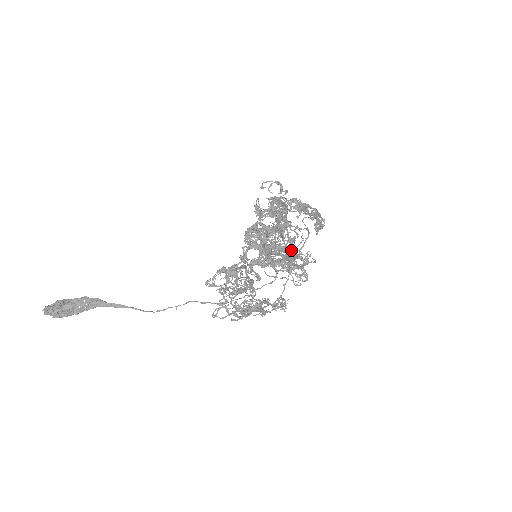
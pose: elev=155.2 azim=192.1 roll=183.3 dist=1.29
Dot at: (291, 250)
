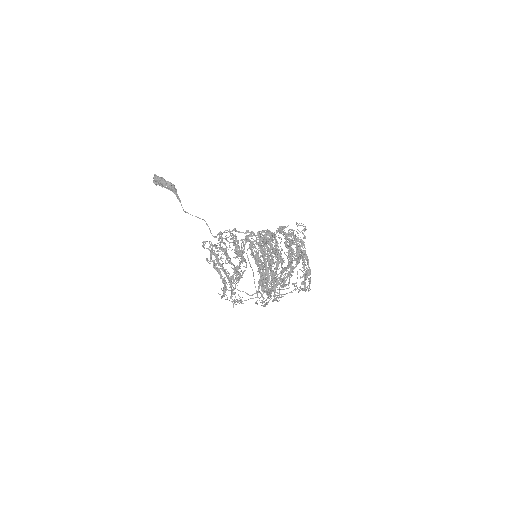
Dot at: (274, 274)
